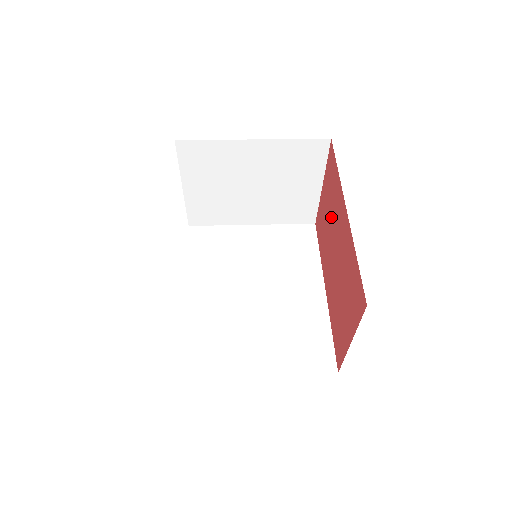
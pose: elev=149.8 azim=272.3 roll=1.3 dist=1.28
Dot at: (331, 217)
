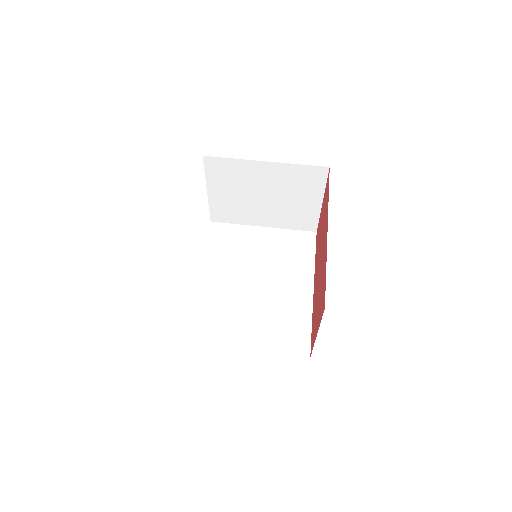
Dot at: (322, 231)
